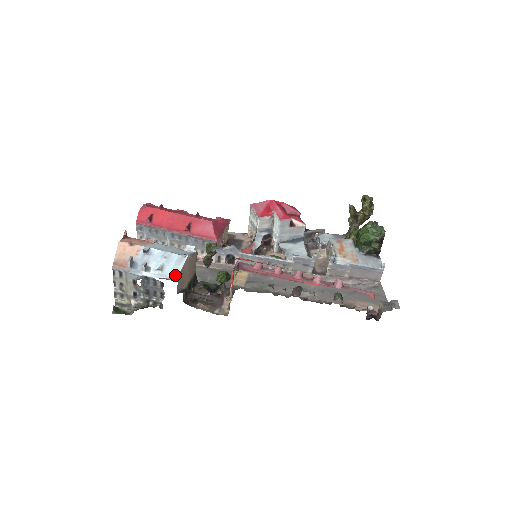
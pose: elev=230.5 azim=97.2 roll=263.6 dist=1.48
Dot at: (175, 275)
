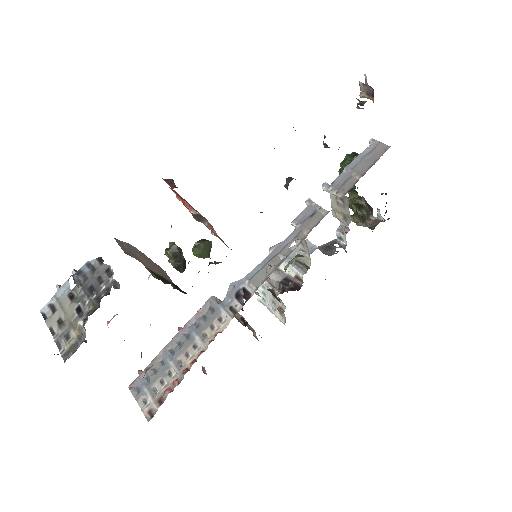
Dot at: occluded
